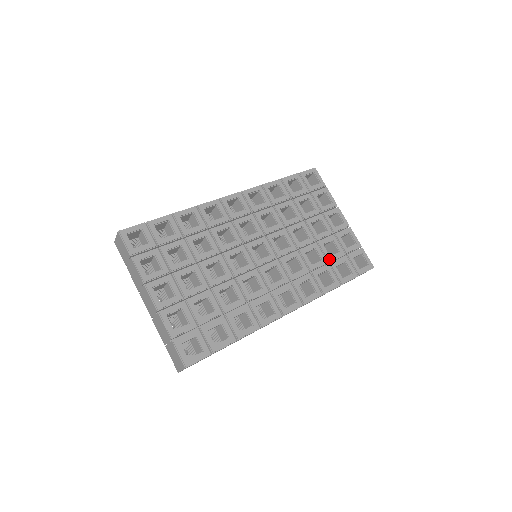
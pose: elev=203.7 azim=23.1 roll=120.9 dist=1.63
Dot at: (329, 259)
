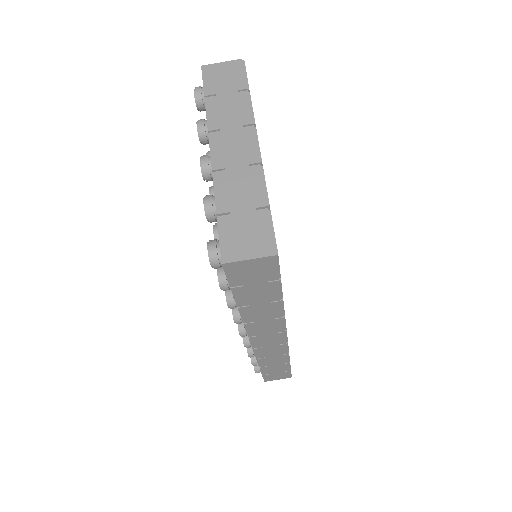
Dot at: occluded
